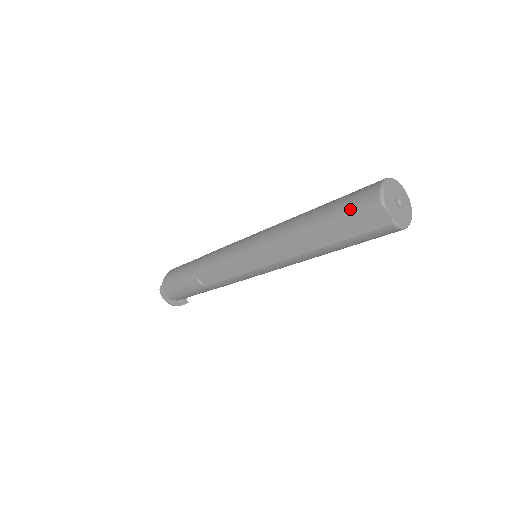
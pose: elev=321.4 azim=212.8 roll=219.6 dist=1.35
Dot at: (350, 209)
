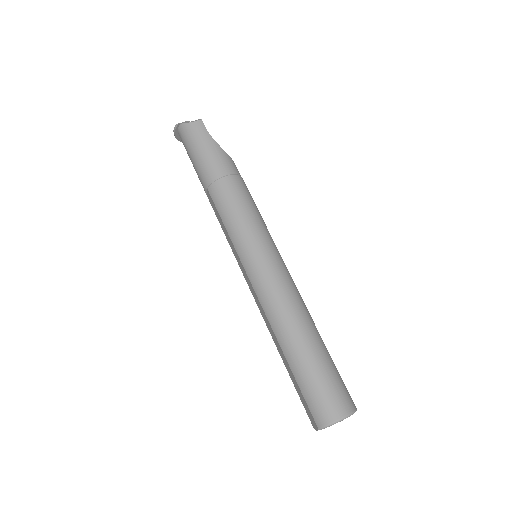
Dot at: (308, 395)
